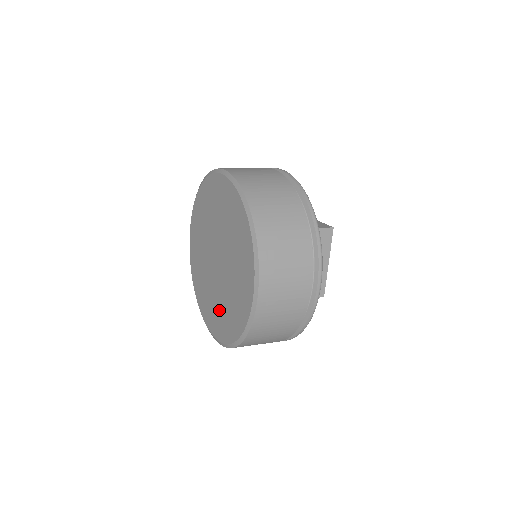
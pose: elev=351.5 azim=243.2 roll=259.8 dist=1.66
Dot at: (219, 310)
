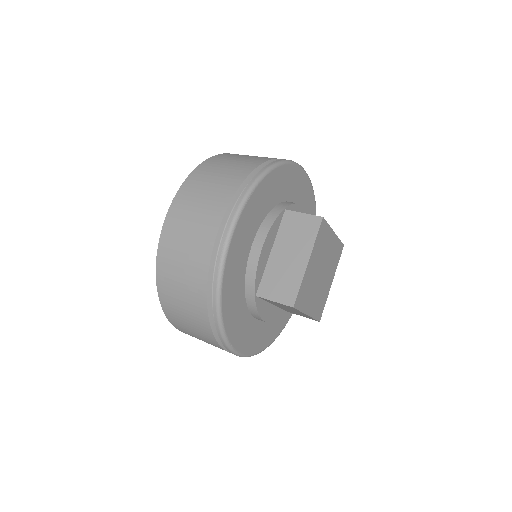
Dot at: occluded
